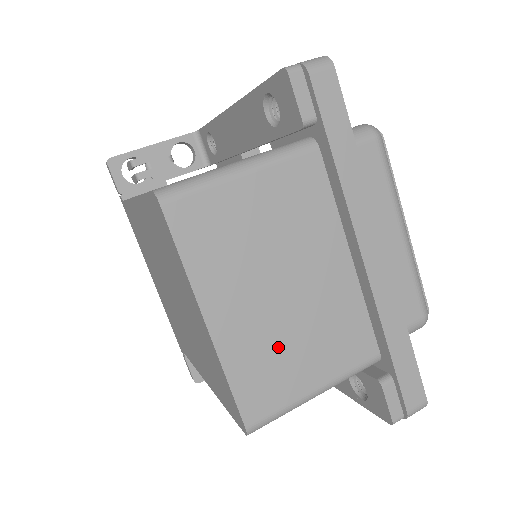
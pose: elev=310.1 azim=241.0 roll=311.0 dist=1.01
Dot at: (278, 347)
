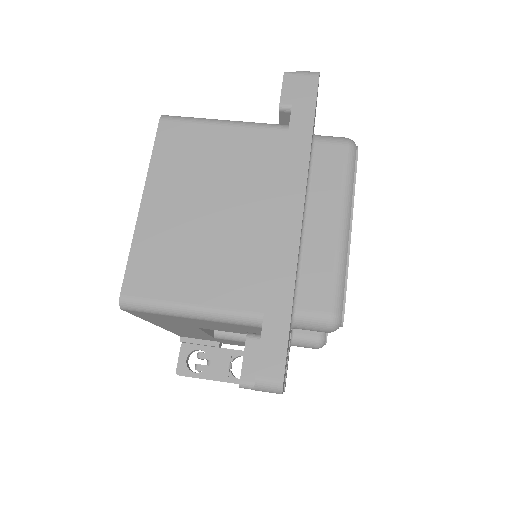
Dot at: (180, 250)
